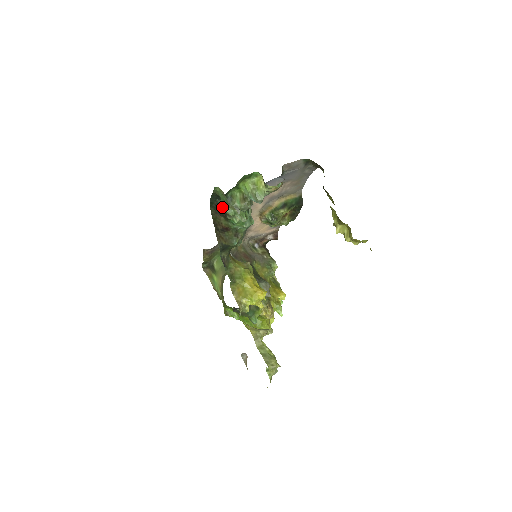
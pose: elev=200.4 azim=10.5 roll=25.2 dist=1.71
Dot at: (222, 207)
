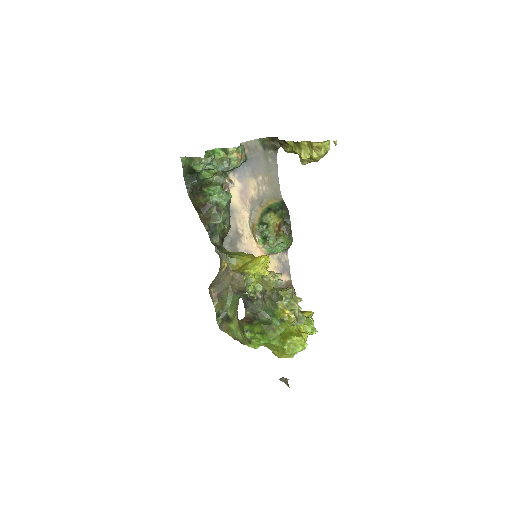
Dot at: (197, 186)
